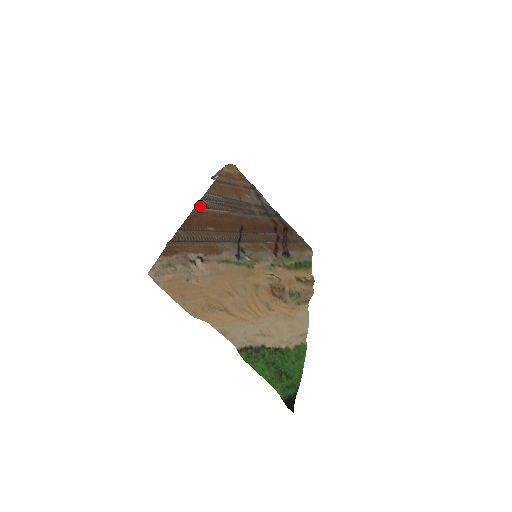
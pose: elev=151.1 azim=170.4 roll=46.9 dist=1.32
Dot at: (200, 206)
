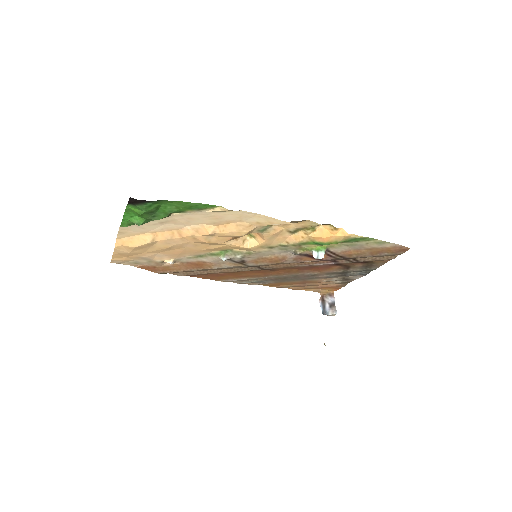
Dot at: occluded
